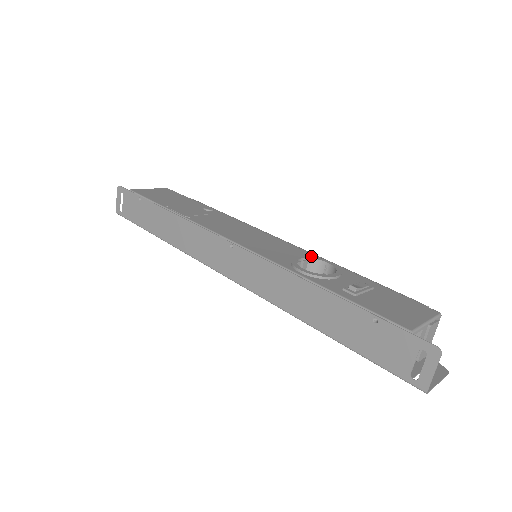
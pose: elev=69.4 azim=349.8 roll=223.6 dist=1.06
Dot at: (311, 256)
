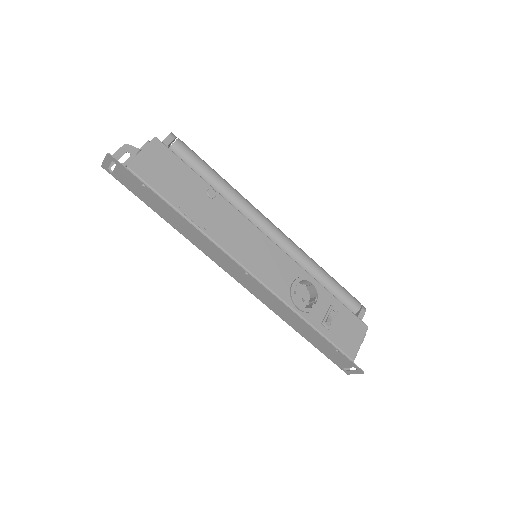
Dot at: (302, 276)
